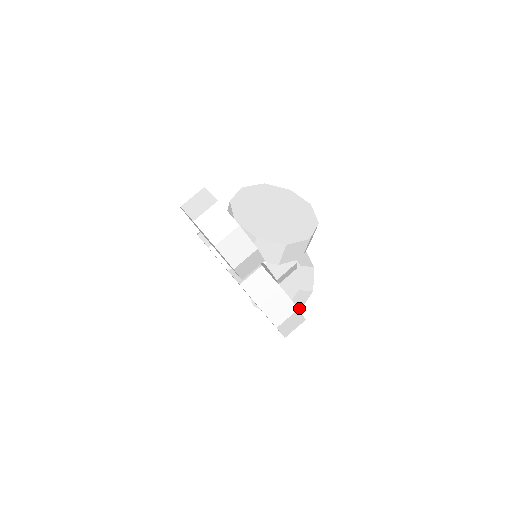
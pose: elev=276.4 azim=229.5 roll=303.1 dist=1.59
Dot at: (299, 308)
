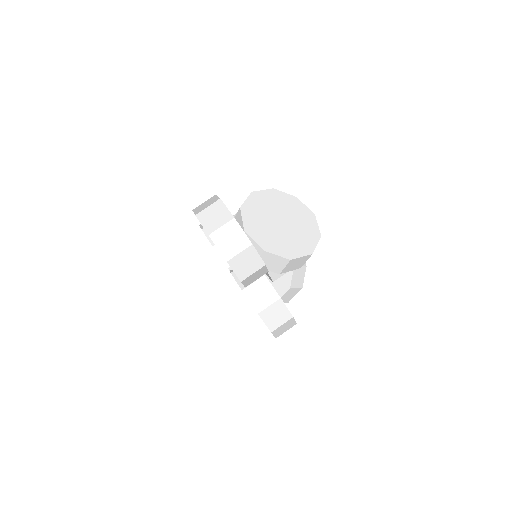
Dot at: (287, 301)
